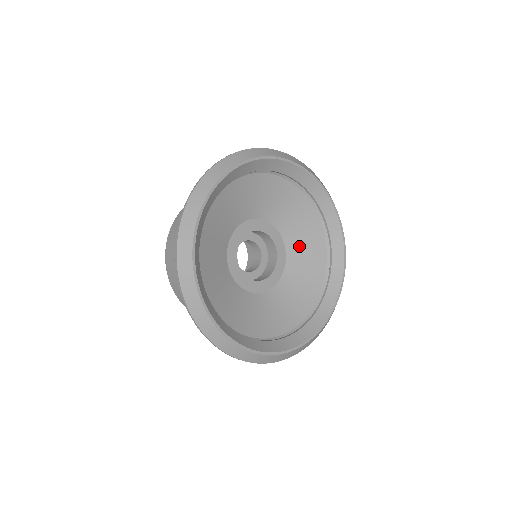
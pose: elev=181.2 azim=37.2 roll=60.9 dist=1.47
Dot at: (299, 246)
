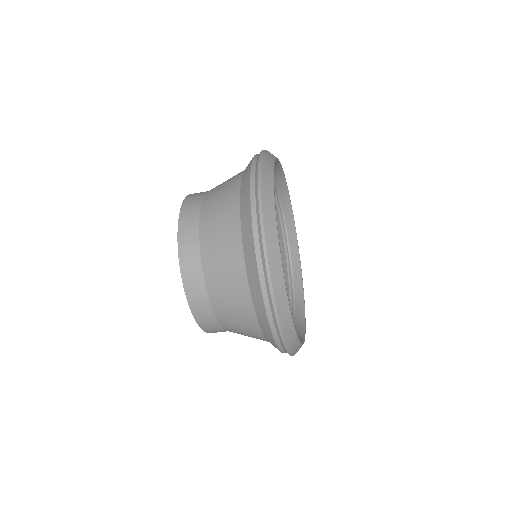
Dot at: occluded
